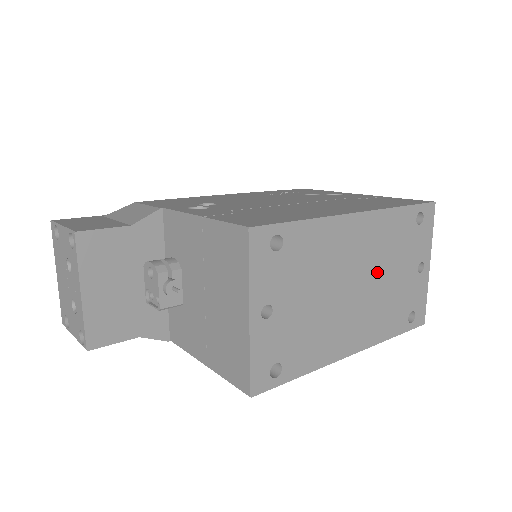
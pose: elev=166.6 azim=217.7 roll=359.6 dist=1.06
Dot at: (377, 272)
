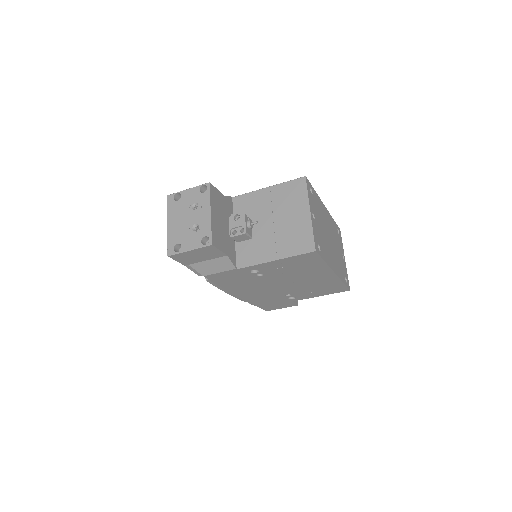
Dot at: (333, 241)
